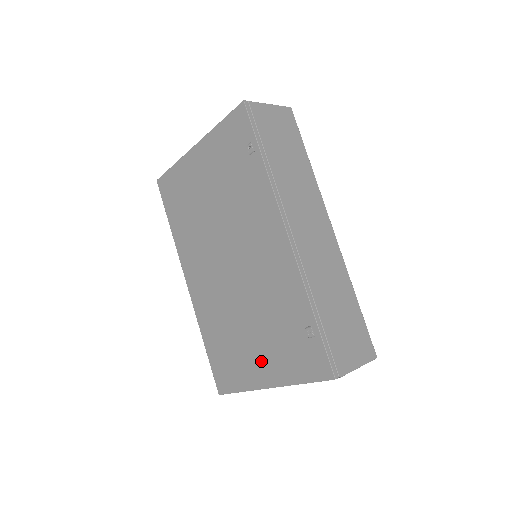
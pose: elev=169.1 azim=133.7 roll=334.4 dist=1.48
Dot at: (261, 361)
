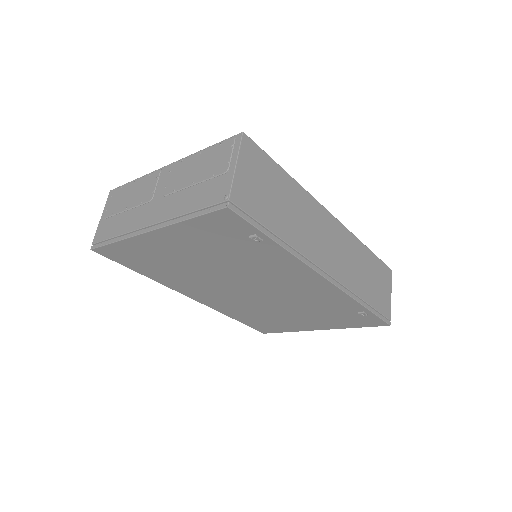
Dot at: (309, 323)
